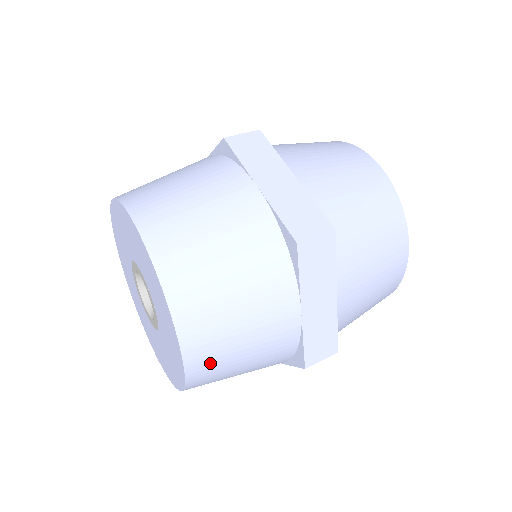
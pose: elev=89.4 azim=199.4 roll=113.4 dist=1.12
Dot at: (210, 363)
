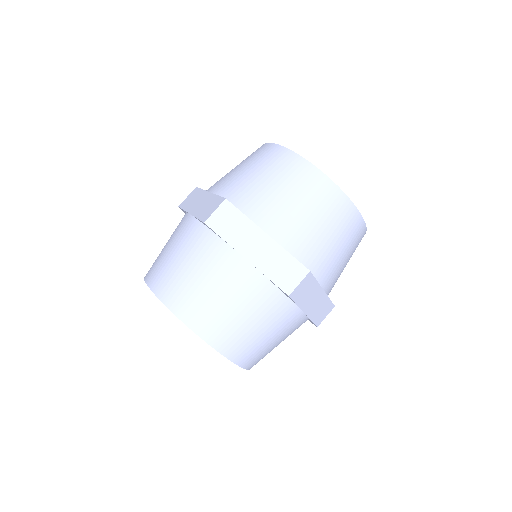
Dot at: occluded
